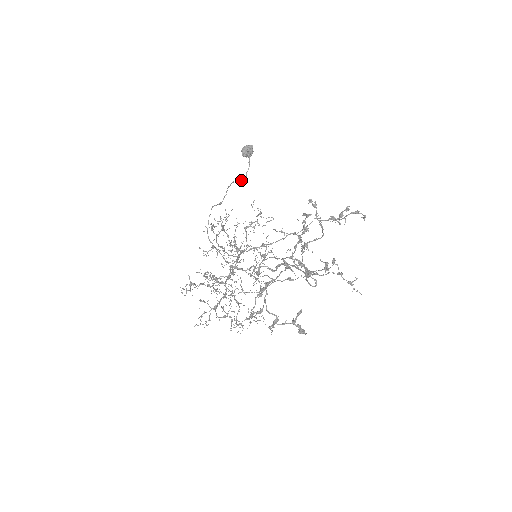
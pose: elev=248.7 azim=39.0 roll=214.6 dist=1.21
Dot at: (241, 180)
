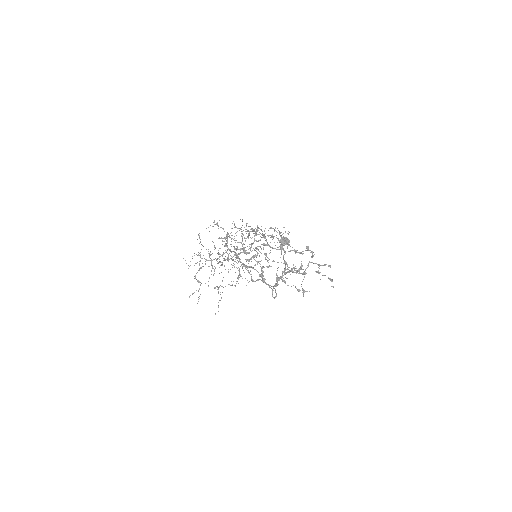
Dot at: occluded
